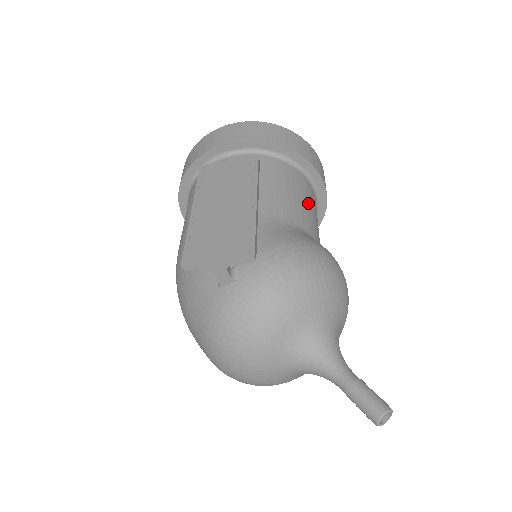
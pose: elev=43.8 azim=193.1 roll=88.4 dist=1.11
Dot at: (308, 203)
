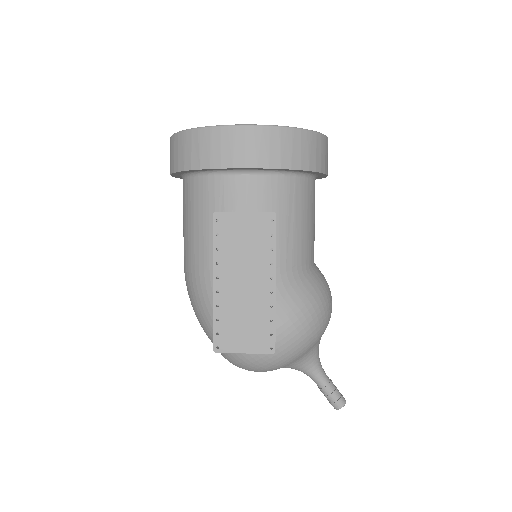
Dot at: (311, 219)
